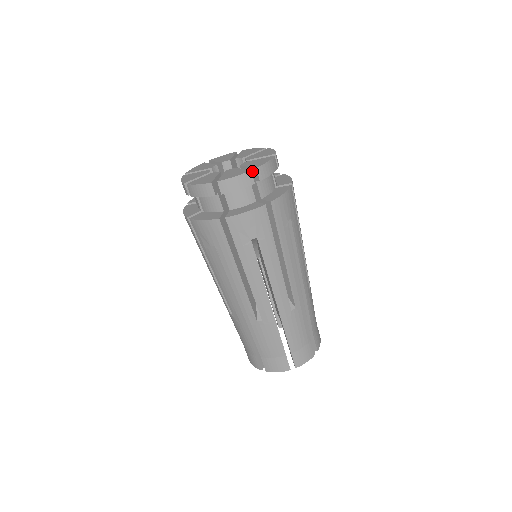
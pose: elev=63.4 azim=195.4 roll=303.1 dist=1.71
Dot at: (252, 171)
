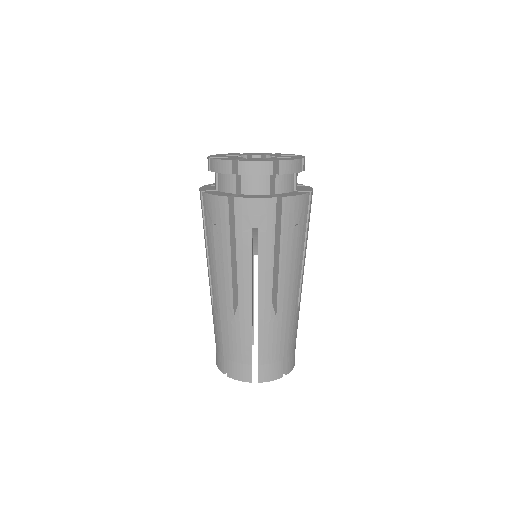
Dot at: (275, 164)
